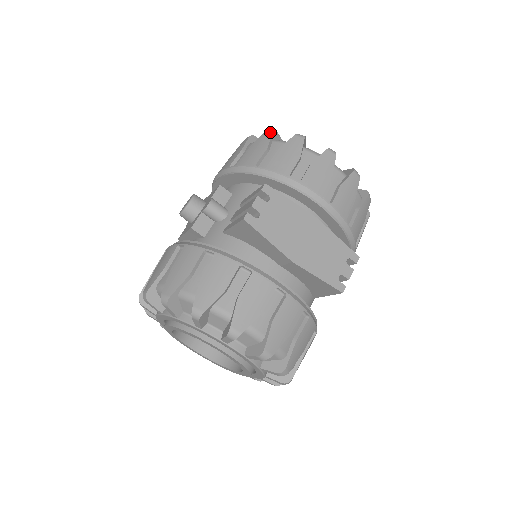
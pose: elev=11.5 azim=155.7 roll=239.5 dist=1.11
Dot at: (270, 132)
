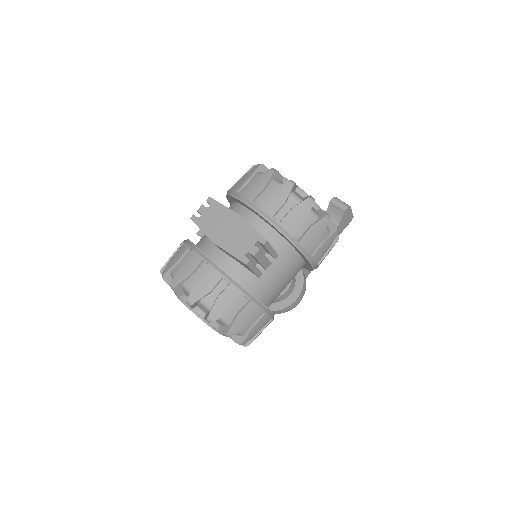
Dot at: (251, 167)
